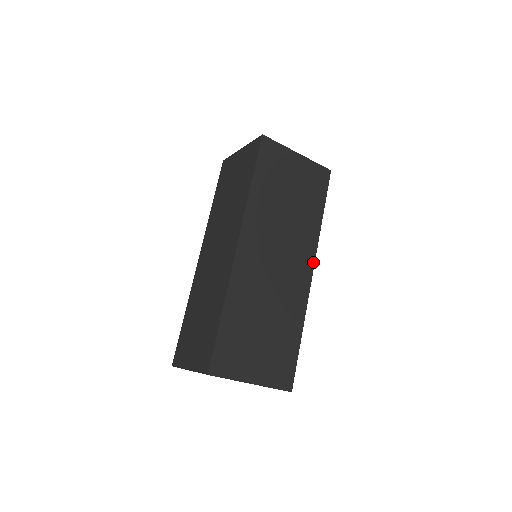
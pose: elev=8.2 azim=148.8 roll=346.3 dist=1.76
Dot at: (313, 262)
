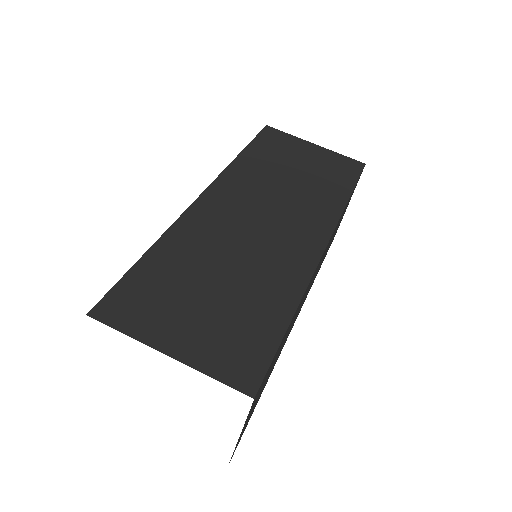
Dot at: (328, 235)
